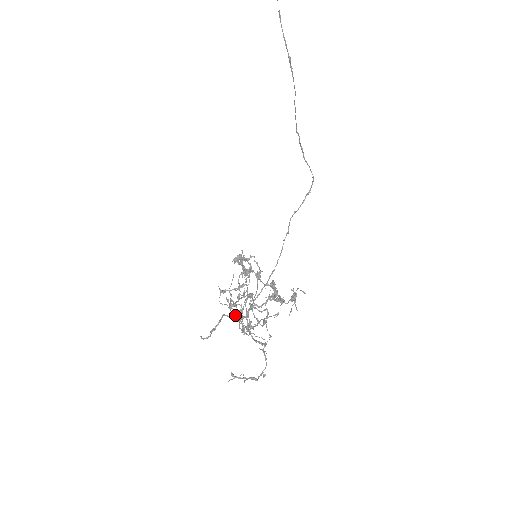
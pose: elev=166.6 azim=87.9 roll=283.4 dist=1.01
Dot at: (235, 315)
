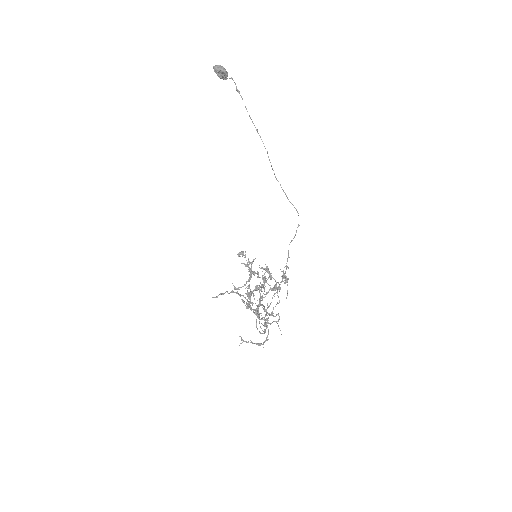
Dot at: (246, 304)
